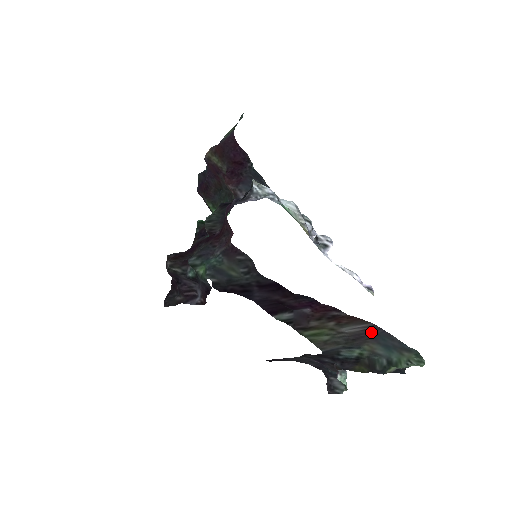
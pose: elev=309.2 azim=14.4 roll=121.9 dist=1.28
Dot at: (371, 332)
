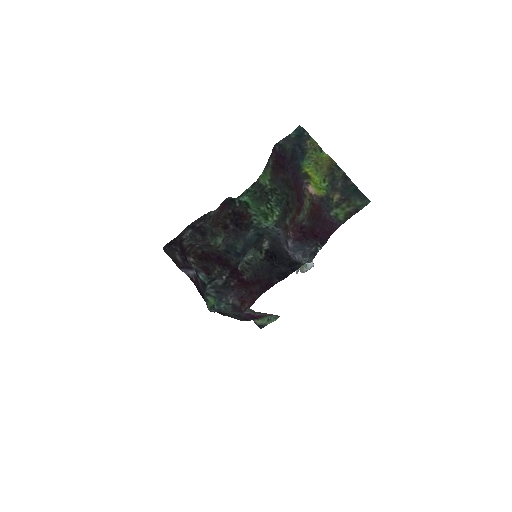
Dot at: occluded
